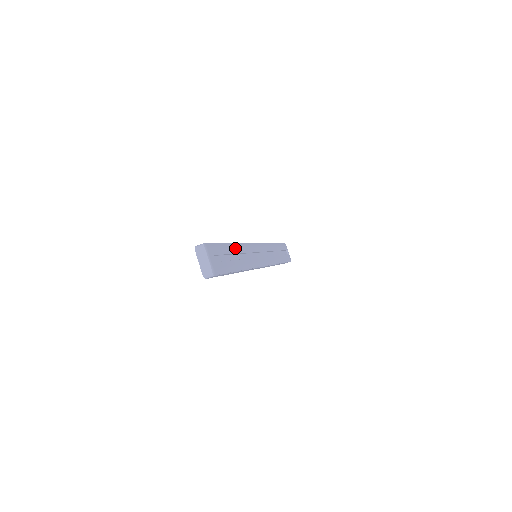
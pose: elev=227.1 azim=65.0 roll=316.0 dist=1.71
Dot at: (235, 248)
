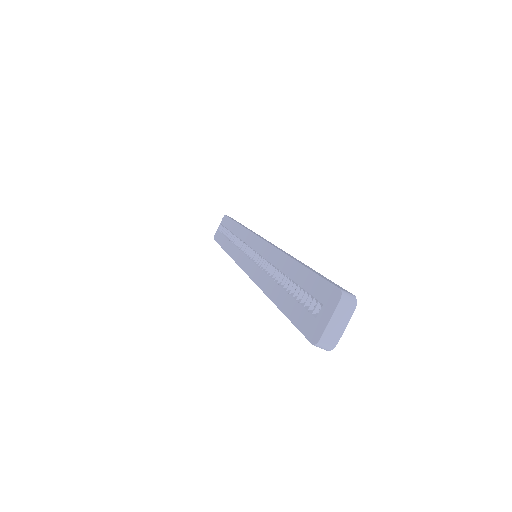
Dot at: occluded
